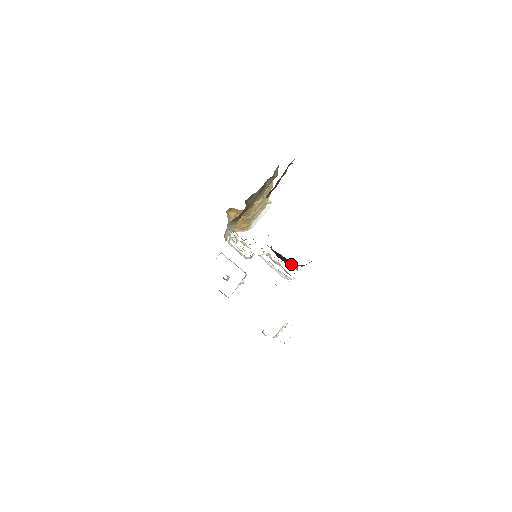
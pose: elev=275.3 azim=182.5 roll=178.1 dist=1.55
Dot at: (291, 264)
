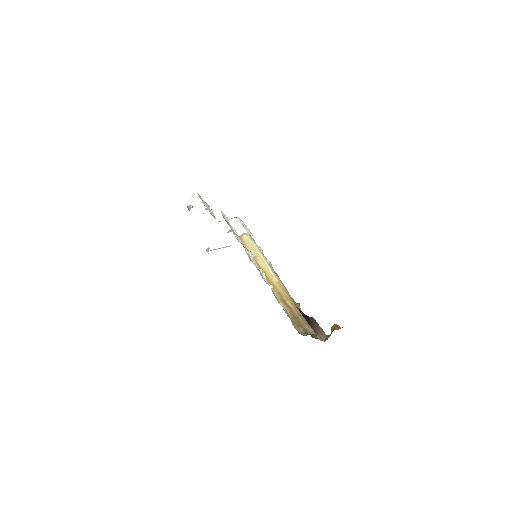
Dot at: occluded
